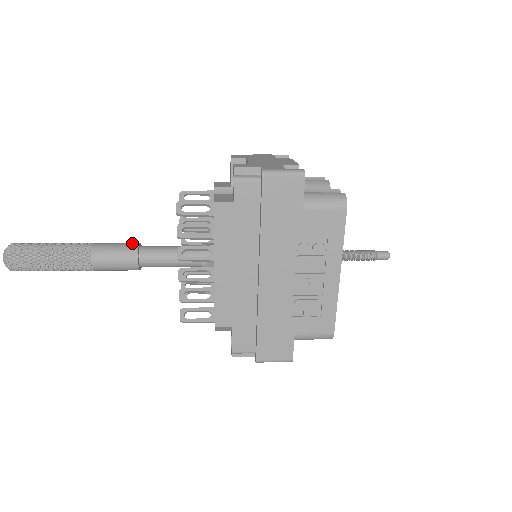
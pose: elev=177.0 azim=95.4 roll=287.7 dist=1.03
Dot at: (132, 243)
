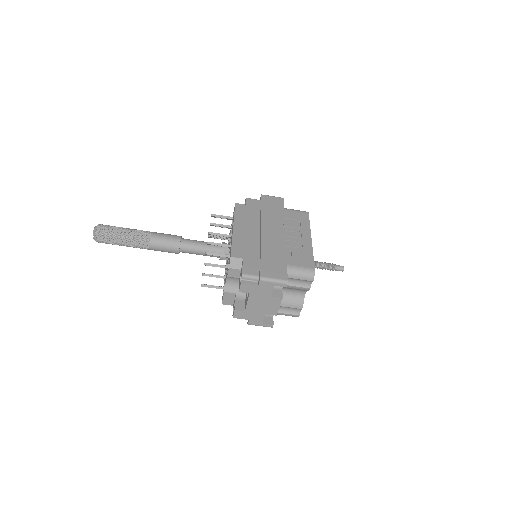
Dot at: occluded
